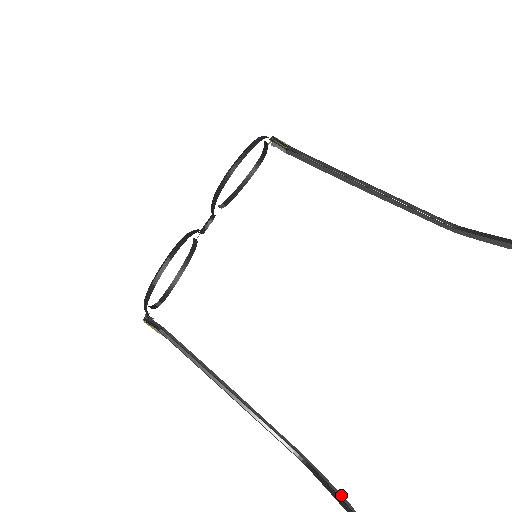
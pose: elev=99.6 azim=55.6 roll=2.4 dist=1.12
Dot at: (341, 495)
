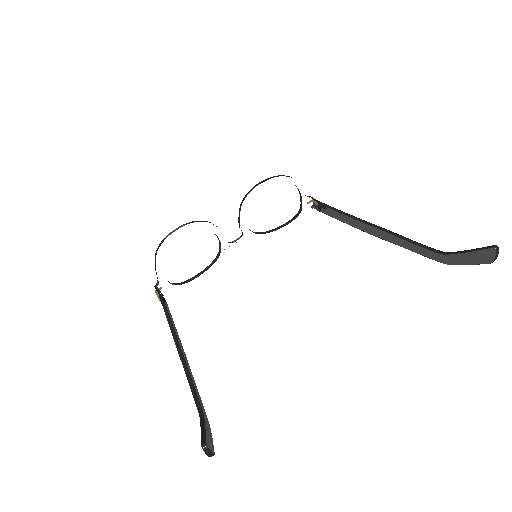
Dot at: (212, 443)
